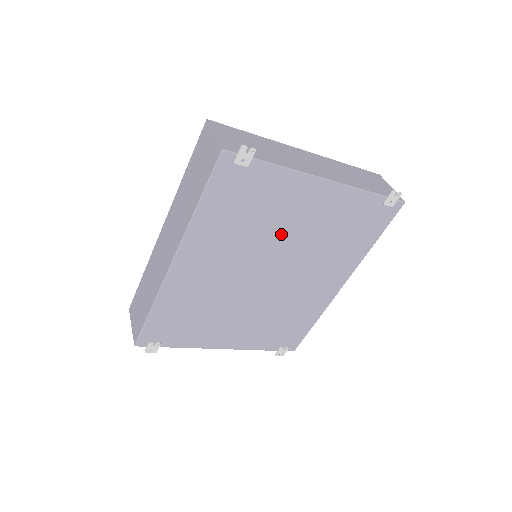
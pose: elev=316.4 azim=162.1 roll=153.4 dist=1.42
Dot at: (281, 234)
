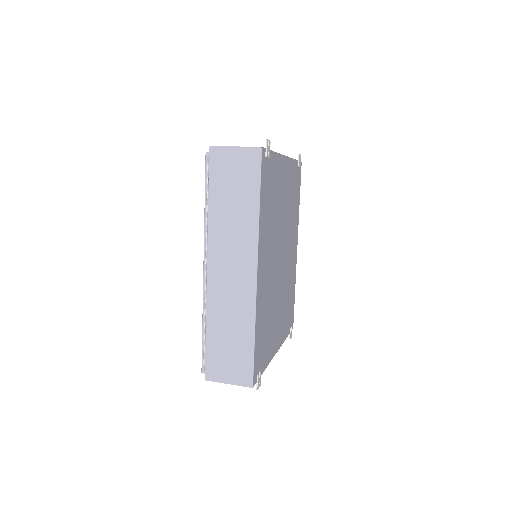
Dot at: (280, 214)
